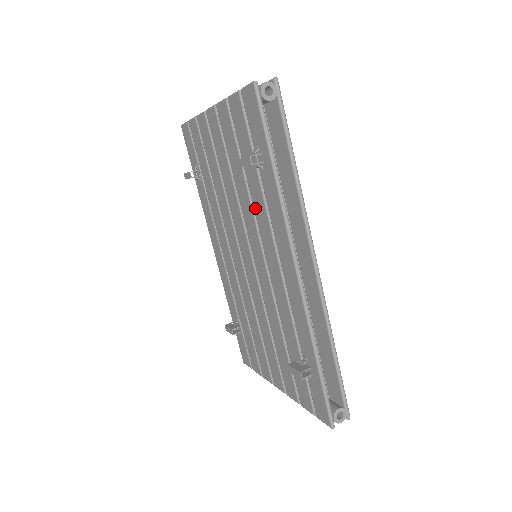
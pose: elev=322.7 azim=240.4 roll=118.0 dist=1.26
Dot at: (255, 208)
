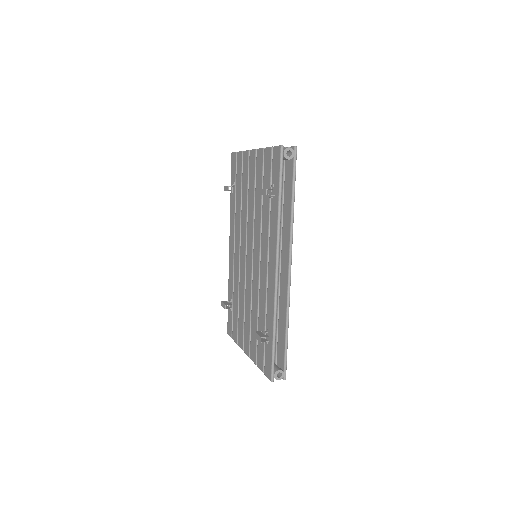
Dot at: (263, 223)
